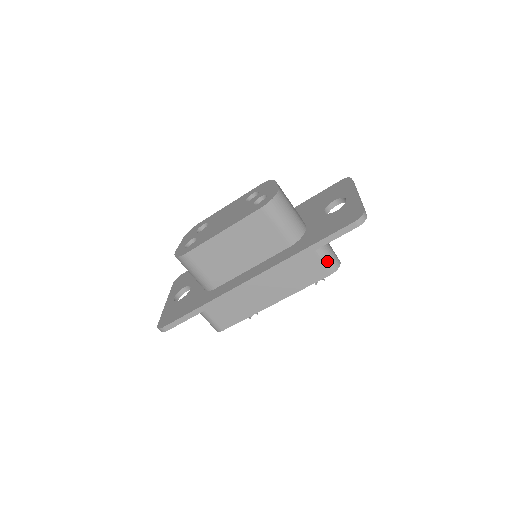
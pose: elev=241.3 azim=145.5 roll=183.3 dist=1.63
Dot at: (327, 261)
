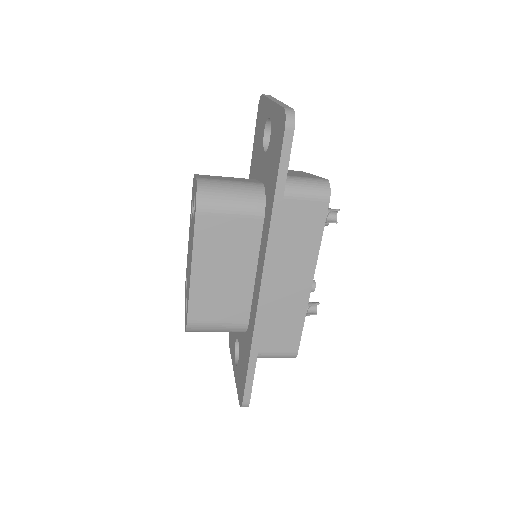
Dot at: (310, 193)
